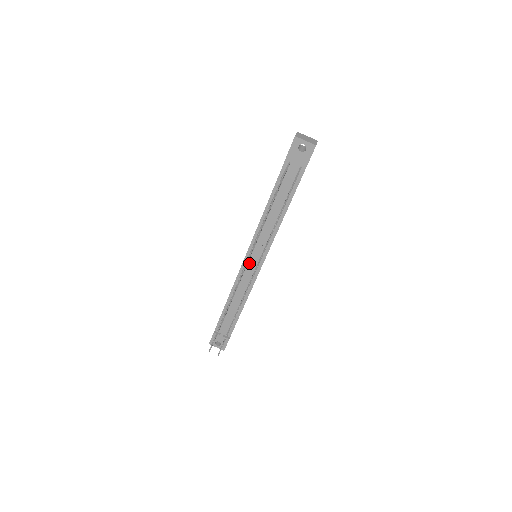
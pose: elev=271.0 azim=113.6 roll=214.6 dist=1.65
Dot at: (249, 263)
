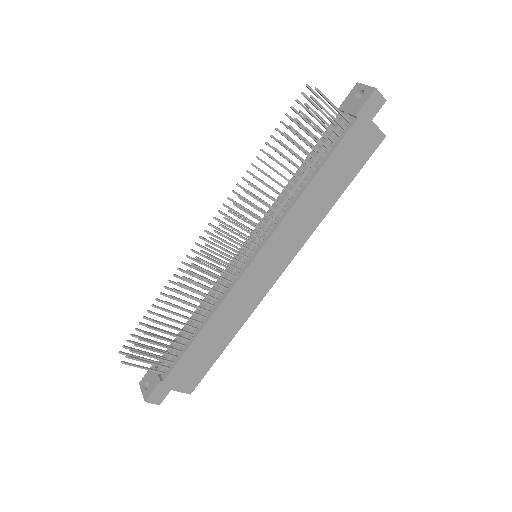
Dot at: (241, 256)
